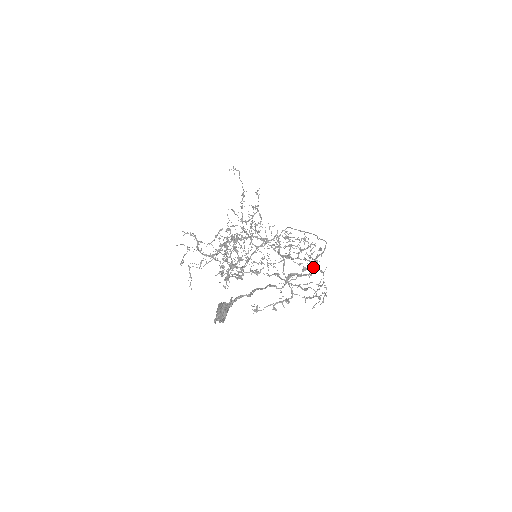
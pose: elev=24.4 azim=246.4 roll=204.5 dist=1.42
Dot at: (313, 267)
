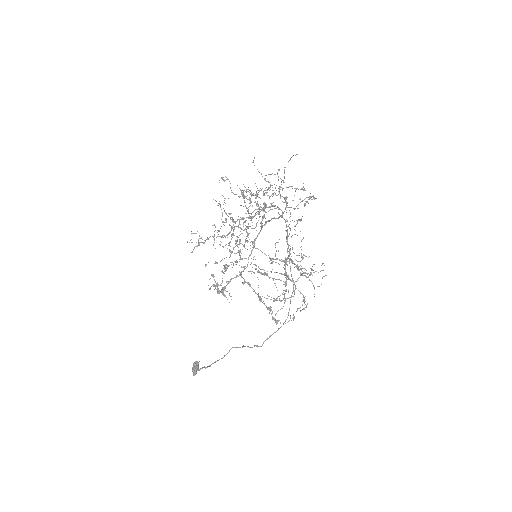
Dot at: (298, 290)
